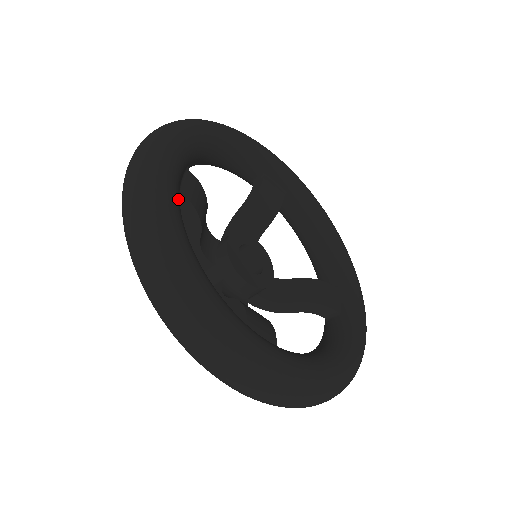
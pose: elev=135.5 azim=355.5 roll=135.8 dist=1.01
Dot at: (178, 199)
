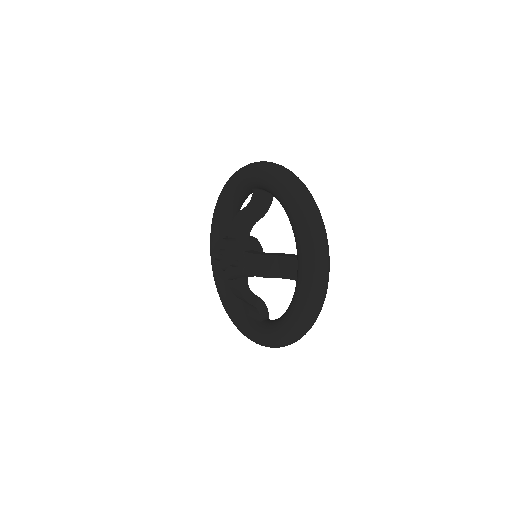
Dot at: occluded
